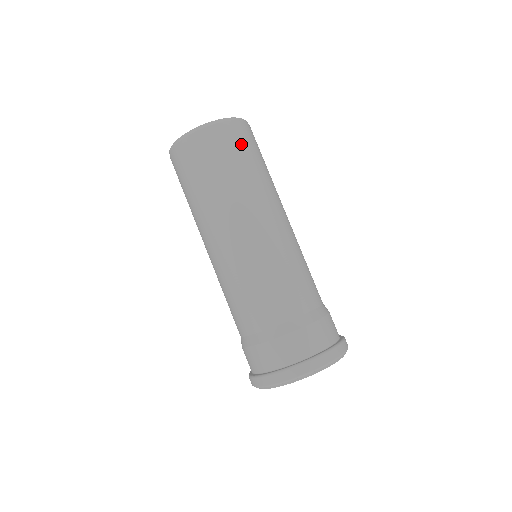
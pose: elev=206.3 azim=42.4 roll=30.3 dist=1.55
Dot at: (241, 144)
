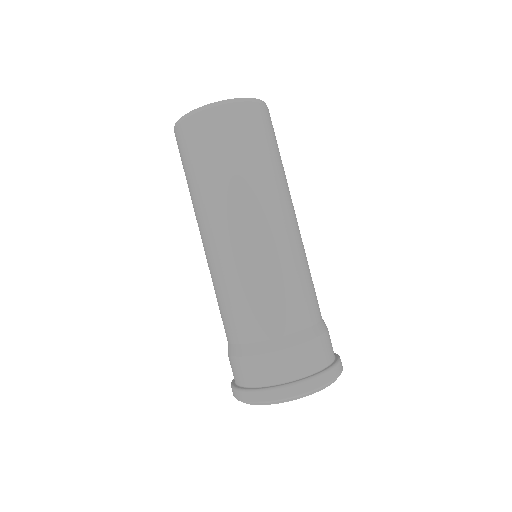
Dot at: (266, 130)
